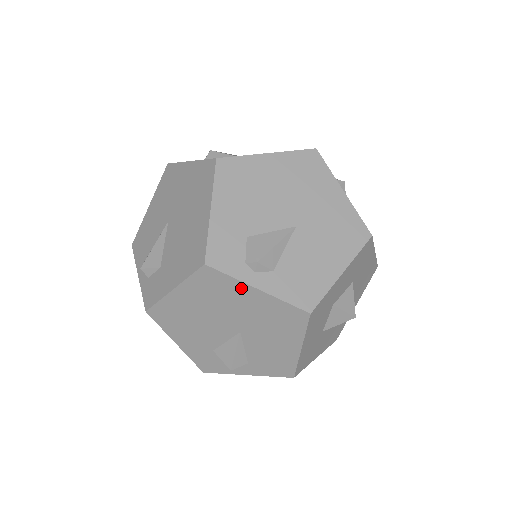
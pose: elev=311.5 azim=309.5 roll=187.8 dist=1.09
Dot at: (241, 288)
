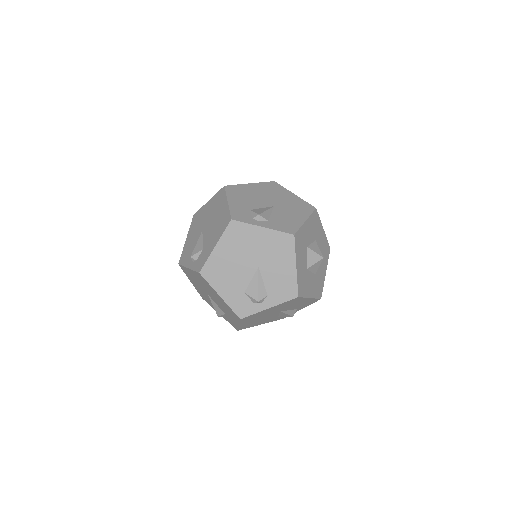
Dot at: (286, 192)
